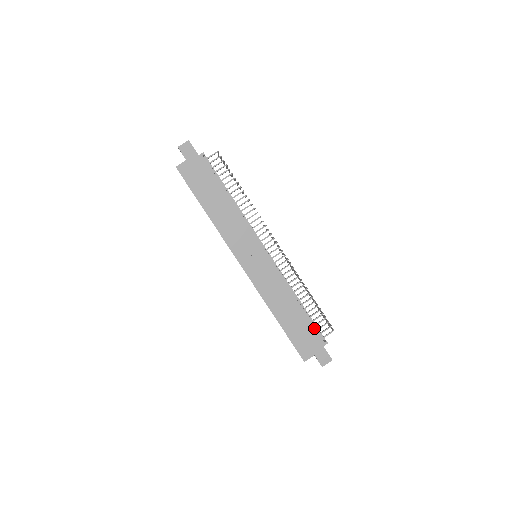
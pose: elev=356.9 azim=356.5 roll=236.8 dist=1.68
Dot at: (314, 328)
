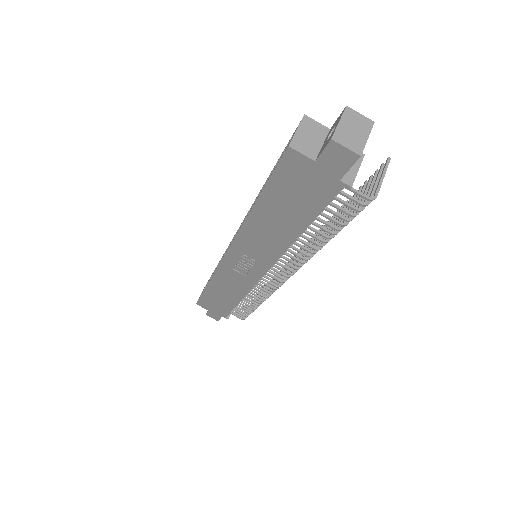
Dot at: (230, 311)
